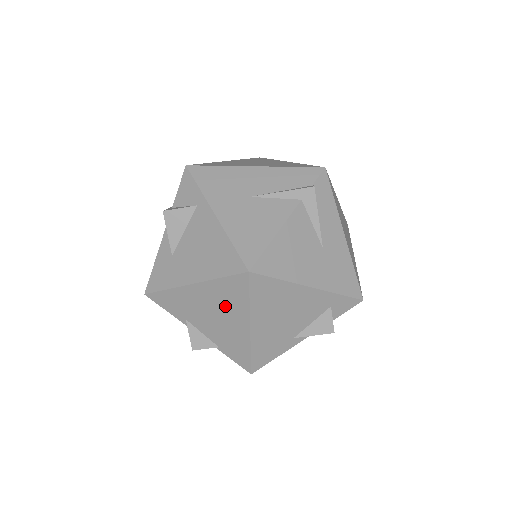
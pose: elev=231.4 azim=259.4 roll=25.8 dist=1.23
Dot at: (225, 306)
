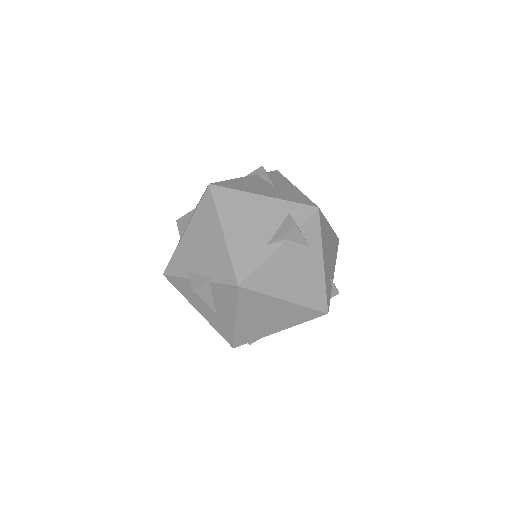
Dot at: (205, 229)
